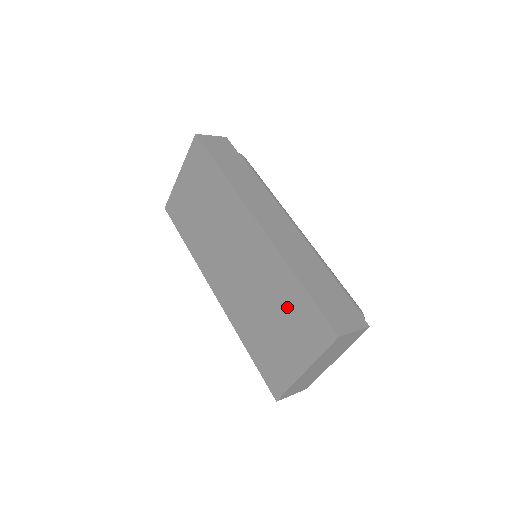
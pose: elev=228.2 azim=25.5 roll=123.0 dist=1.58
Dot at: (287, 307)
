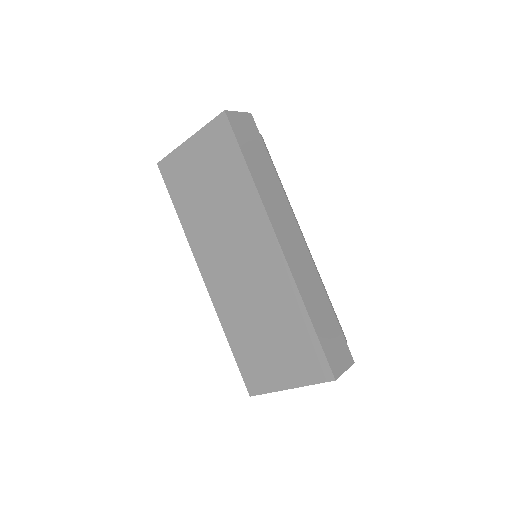
Dot at: (289, 333)
